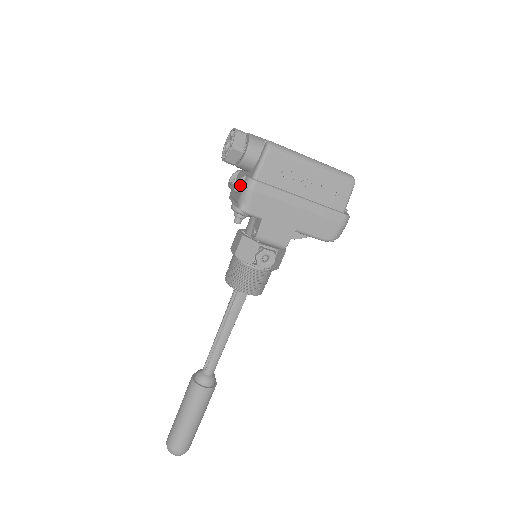
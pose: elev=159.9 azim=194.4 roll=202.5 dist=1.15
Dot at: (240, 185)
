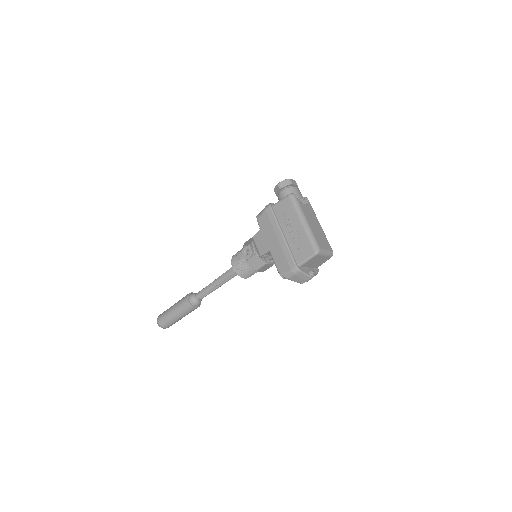
Dot at: occluded
